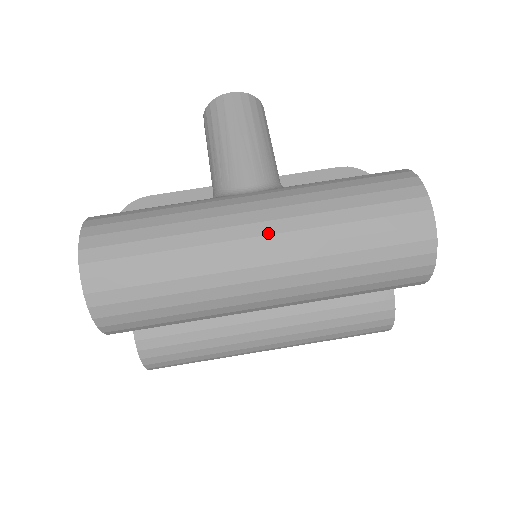
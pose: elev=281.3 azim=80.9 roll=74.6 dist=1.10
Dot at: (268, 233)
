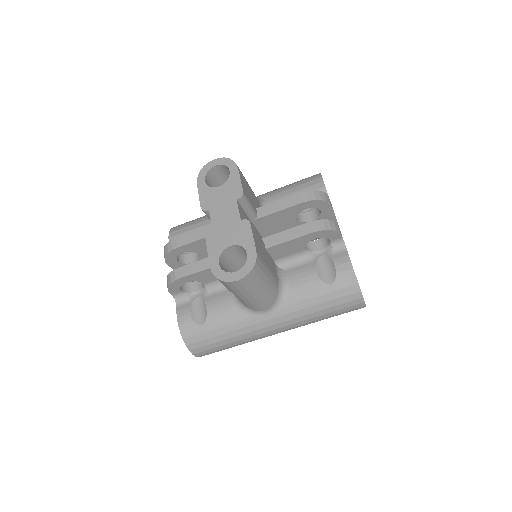
Dot at: occluded
